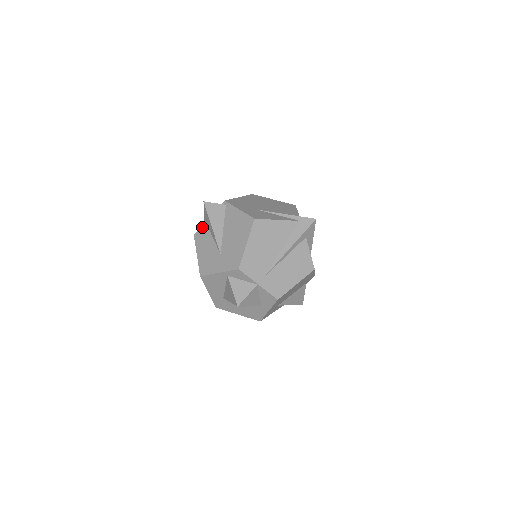
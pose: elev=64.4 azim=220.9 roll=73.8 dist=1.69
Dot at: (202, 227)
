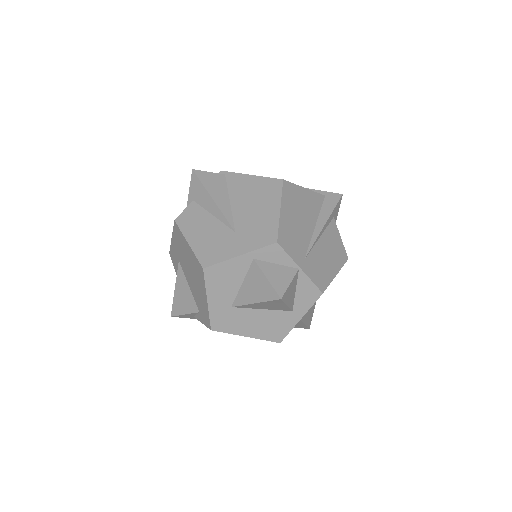
Dot at: (188, 207)
